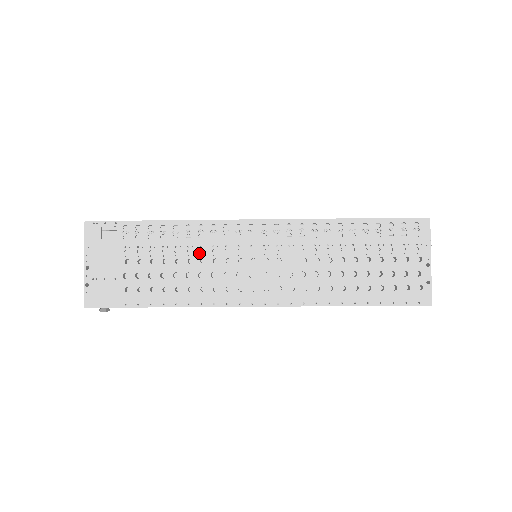
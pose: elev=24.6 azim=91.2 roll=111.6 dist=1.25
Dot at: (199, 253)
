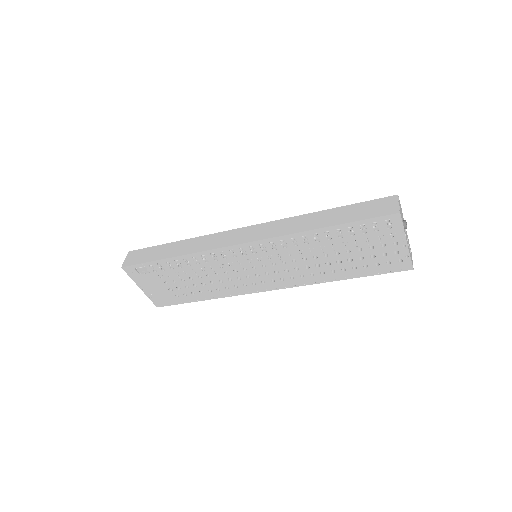
Dot at: (212, 270)
